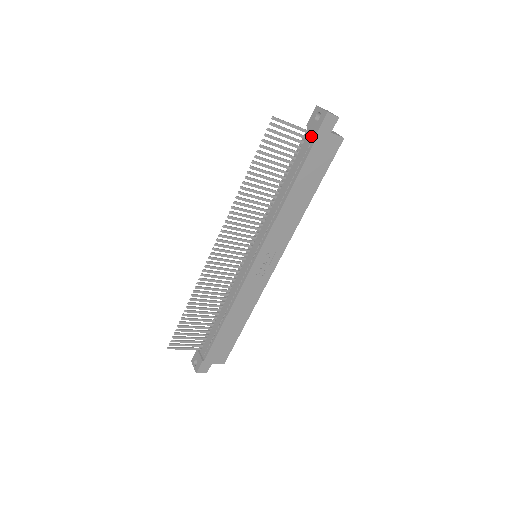
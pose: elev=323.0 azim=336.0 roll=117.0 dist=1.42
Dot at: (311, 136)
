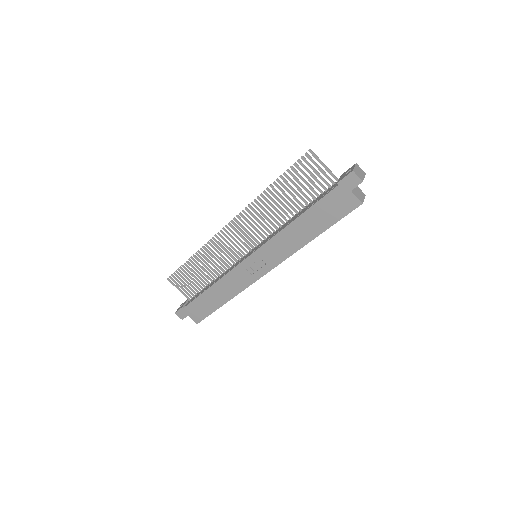
Dot at: (336, 184)
